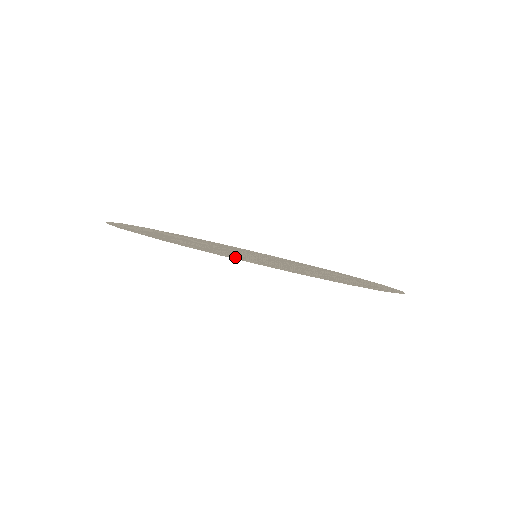
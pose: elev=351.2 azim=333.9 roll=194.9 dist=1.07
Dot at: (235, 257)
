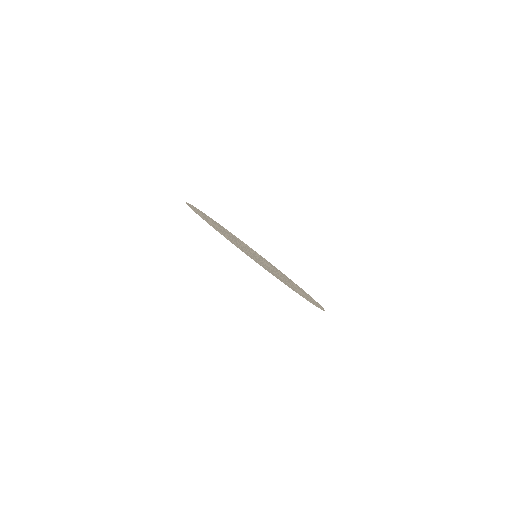
Dot at: (245, 252)
